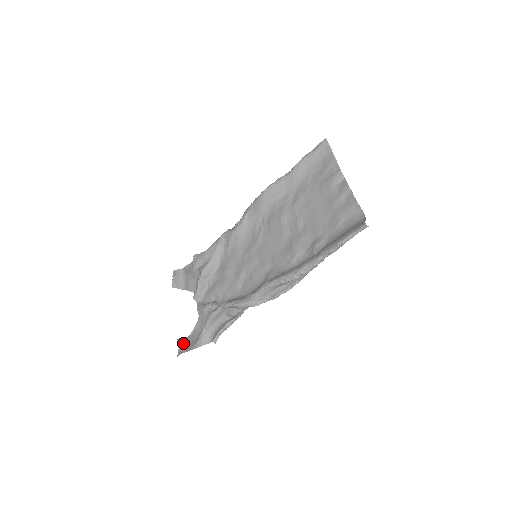
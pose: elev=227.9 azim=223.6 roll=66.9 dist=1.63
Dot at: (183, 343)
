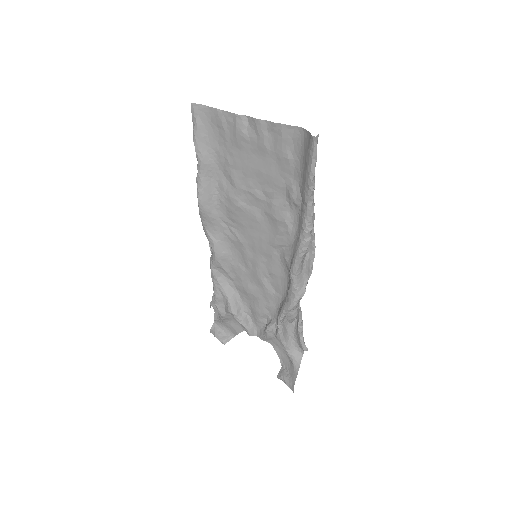
Dot at: (284, 377)
